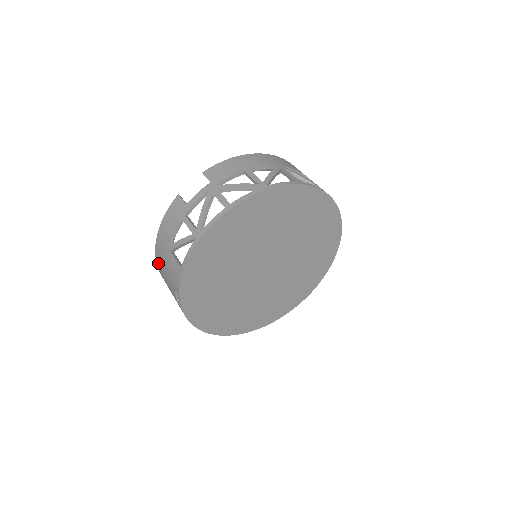
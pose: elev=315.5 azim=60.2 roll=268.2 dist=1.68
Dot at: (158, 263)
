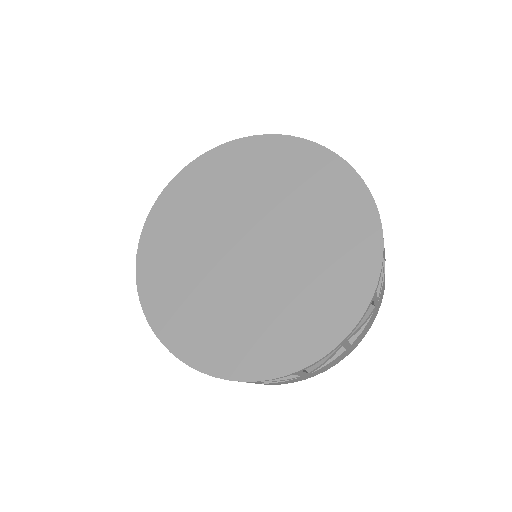
Dot at: occluded
